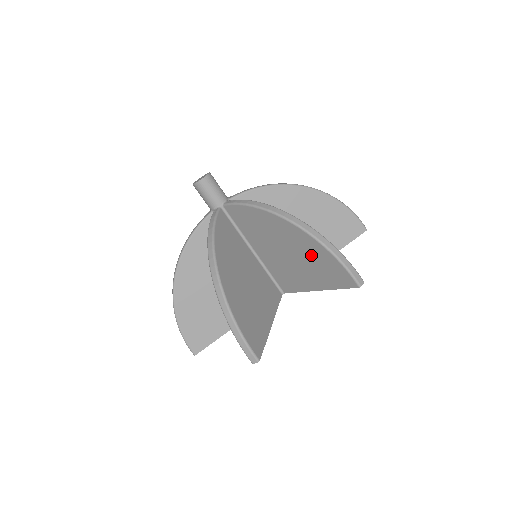
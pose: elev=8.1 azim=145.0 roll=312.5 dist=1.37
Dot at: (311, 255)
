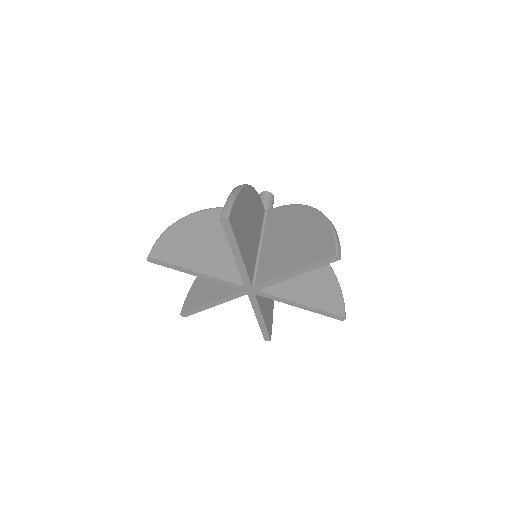
Dot at: (312, 234)
